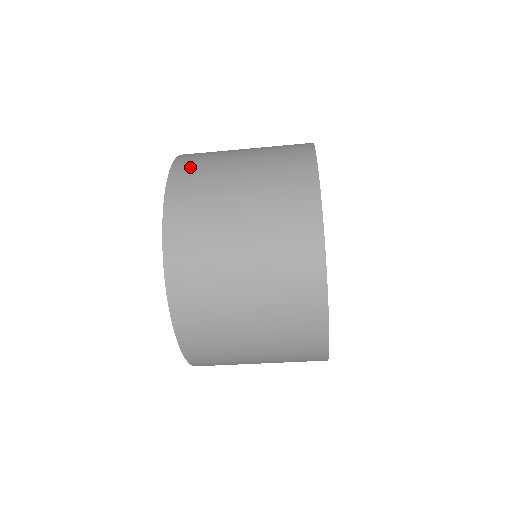
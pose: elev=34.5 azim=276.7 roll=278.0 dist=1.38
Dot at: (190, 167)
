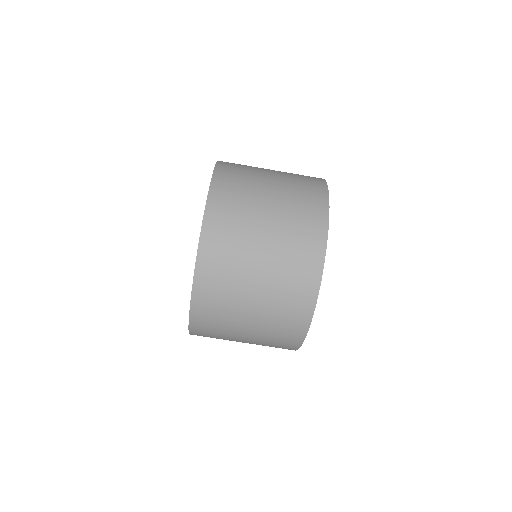
Dot at: (233, 163)
